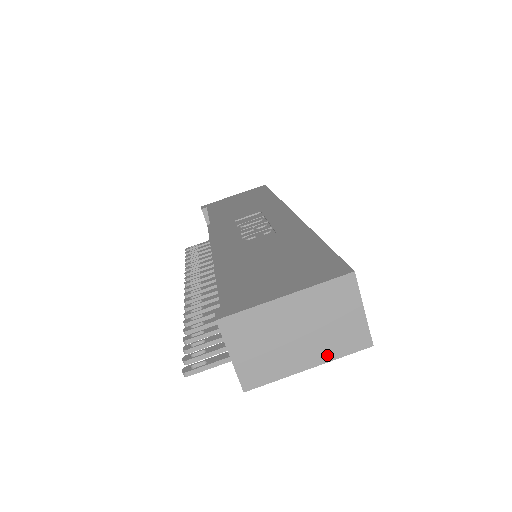
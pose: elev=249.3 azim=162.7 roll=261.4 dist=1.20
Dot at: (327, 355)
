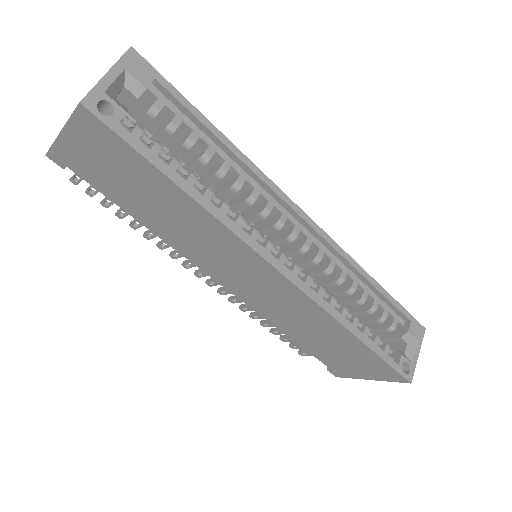
Dot at: occluded
